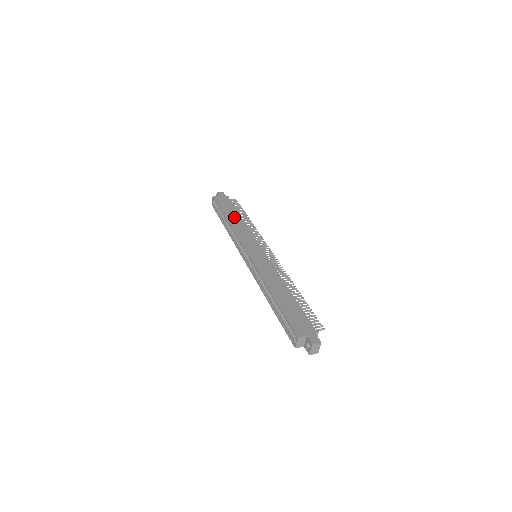
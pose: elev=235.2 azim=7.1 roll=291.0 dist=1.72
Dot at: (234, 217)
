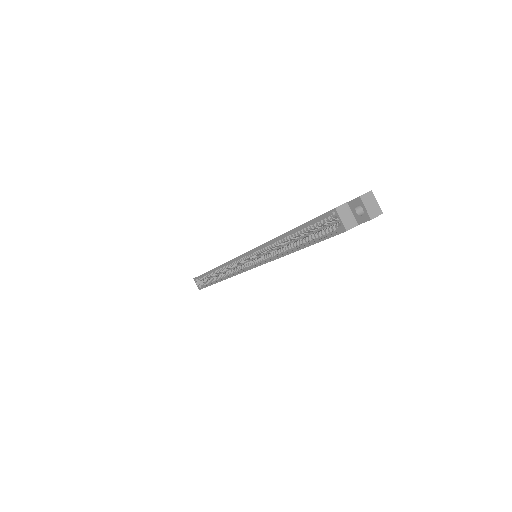
Dot at: occluded
